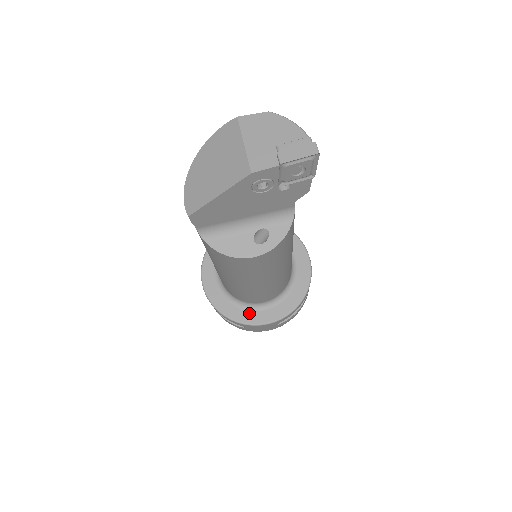
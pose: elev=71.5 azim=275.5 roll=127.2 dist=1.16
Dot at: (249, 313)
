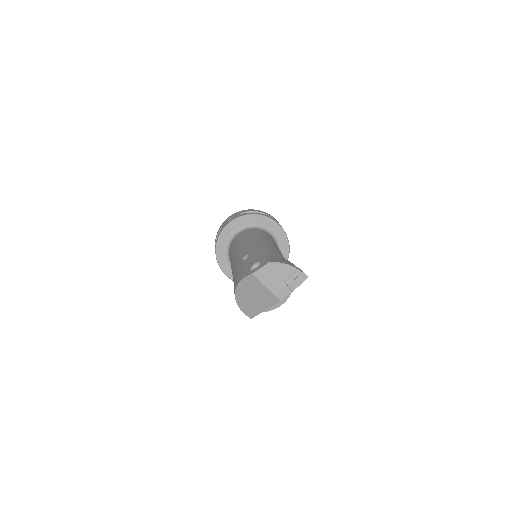
Dot at: occluded
